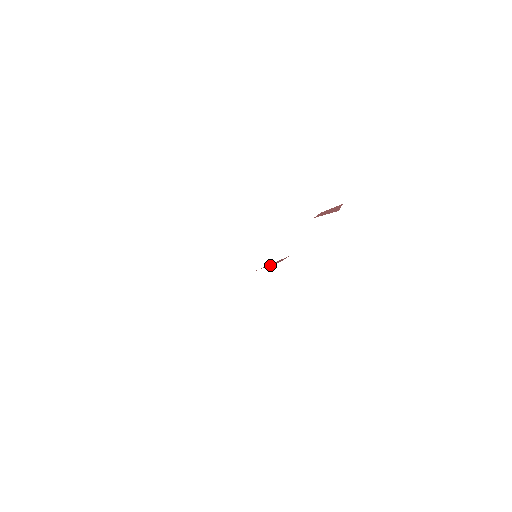
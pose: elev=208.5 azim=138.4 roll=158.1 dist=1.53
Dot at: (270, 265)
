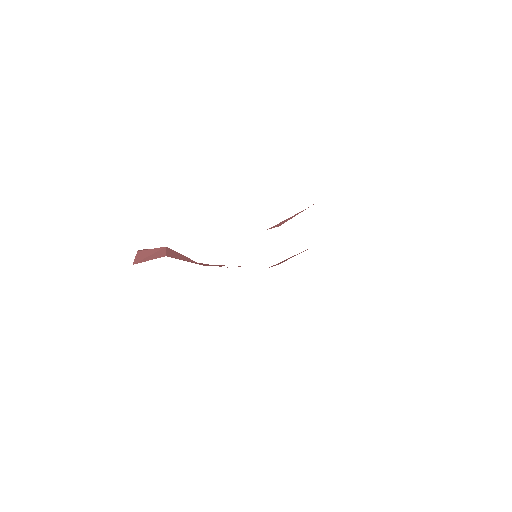
Dot at: occluded
